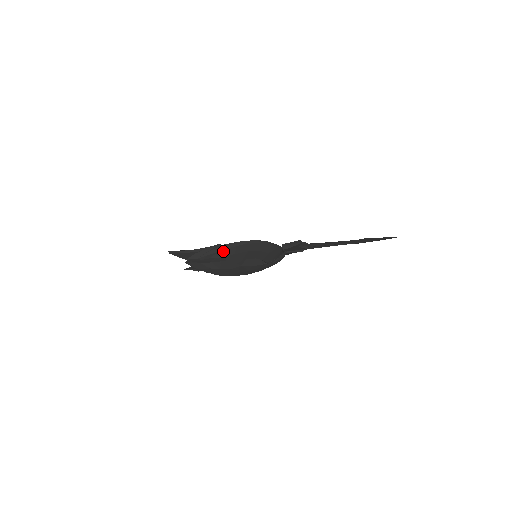
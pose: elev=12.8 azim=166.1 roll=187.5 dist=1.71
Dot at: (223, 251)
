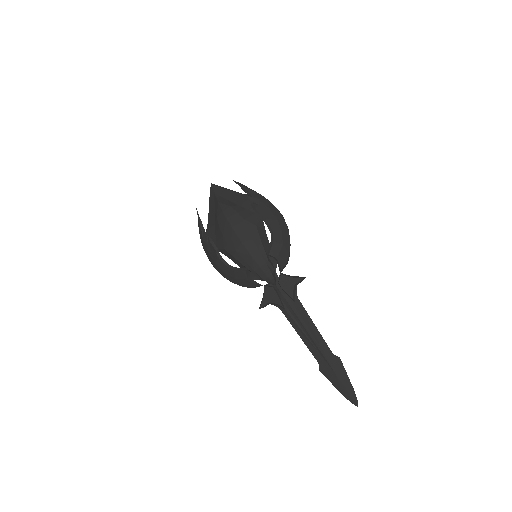
Dot at: (264, 198)
